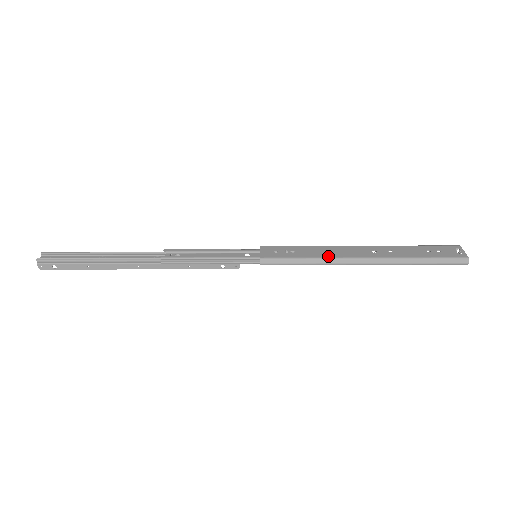
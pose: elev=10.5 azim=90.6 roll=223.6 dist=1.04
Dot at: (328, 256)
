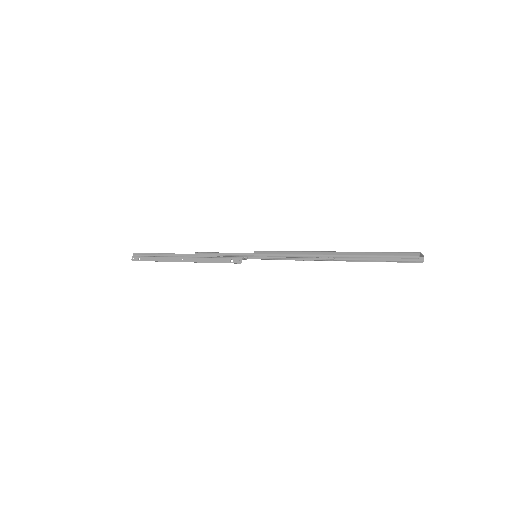
Dot at: (303, 251)
